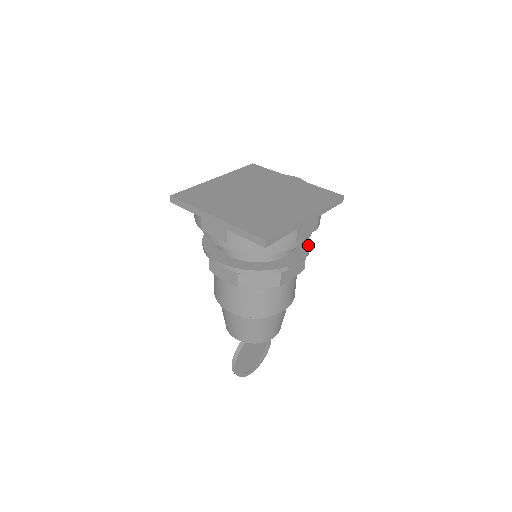
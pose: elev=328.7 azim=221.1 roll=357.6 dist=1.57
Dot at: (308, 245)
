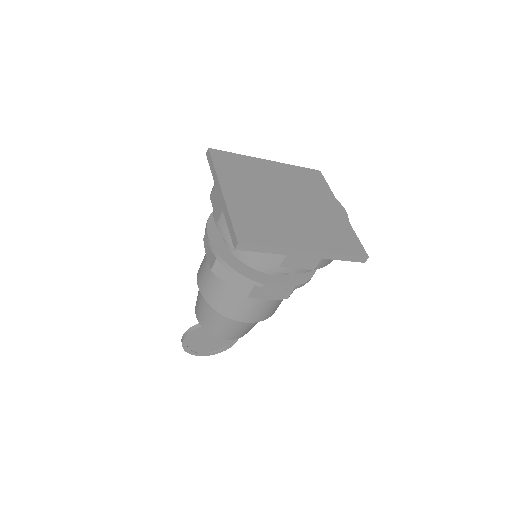
Dot at: (305, 279)
